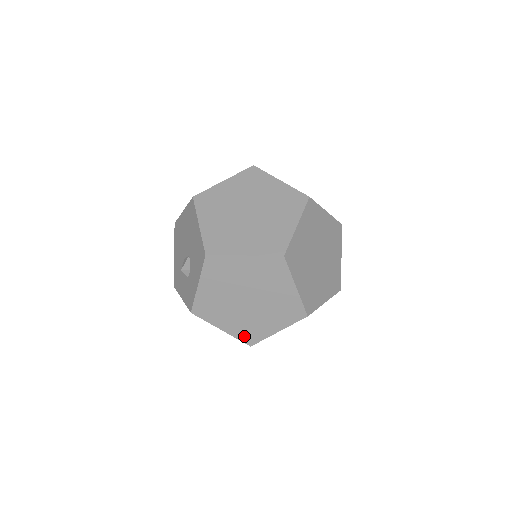
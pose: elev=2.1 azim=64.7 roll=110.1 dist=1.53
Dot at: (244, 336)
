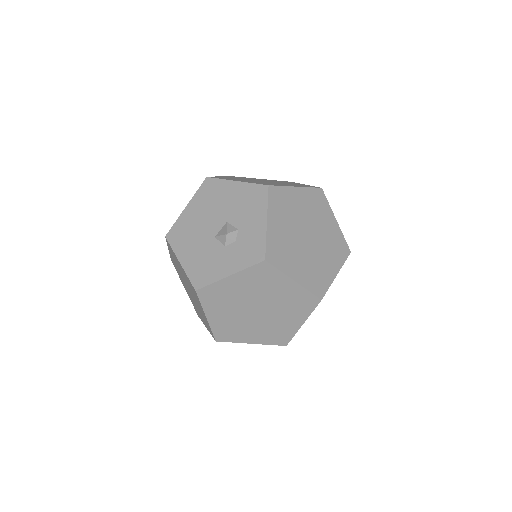
Dot at: (314, 286)
